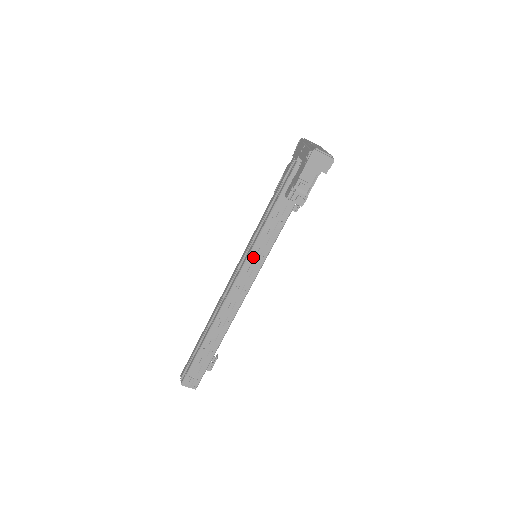
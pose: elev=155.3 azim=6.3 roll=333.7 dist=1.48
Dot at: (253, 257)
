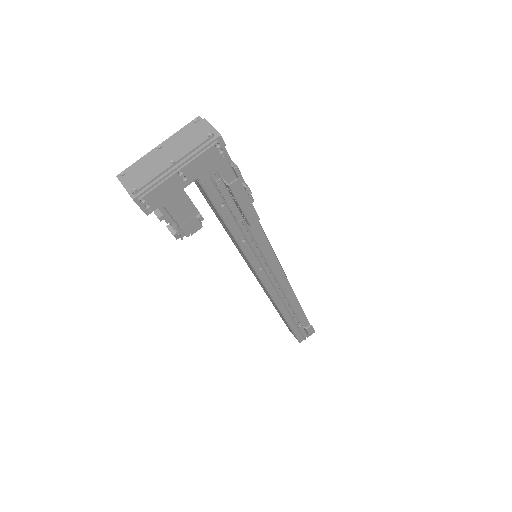
Dot at: (244, 258)
